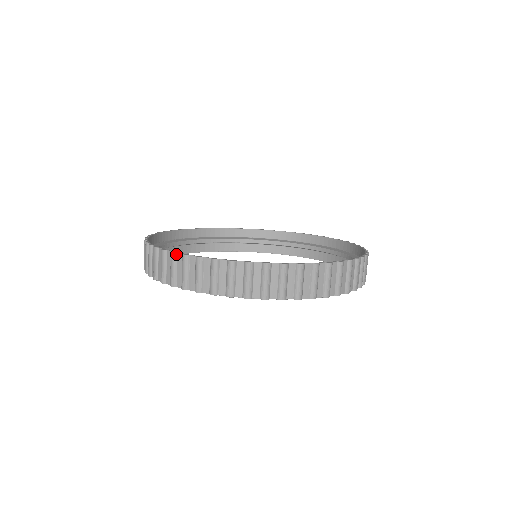
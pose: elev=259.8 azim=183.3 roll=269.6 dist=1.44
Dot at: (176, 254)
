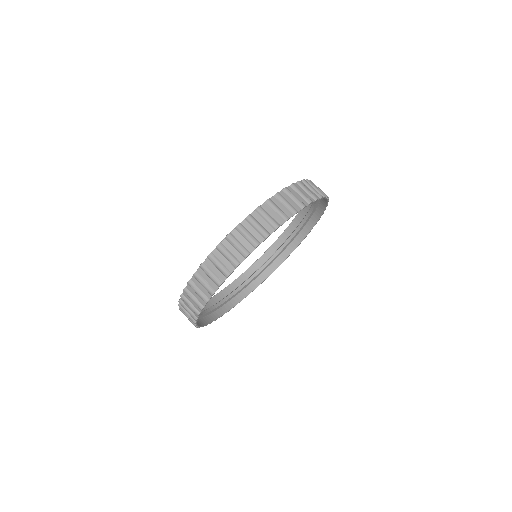
Dot at: (261, 207)
